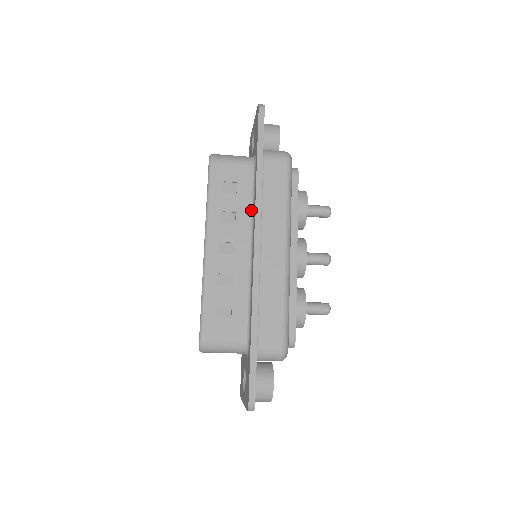
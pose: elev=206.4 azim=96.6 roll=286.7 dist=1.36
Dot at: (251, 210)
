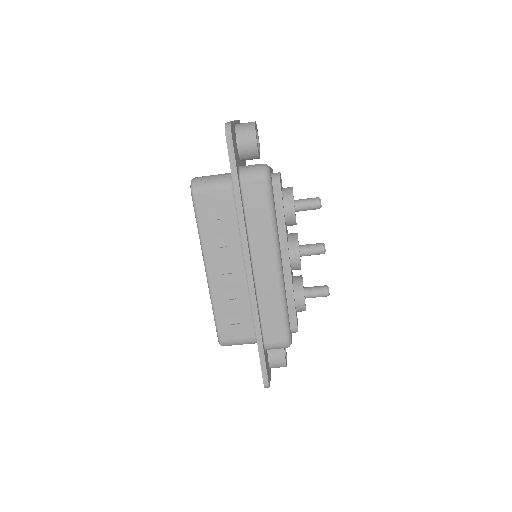
Dot at: (239, 232)
